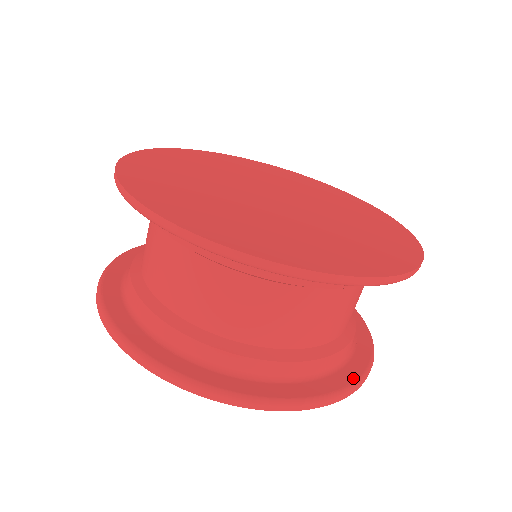
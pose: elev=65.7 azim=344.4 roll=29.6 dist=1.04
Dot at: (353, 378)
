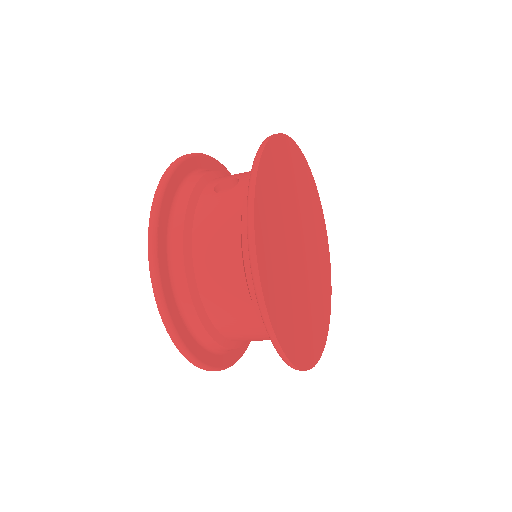
Dot at: (249, 342)
